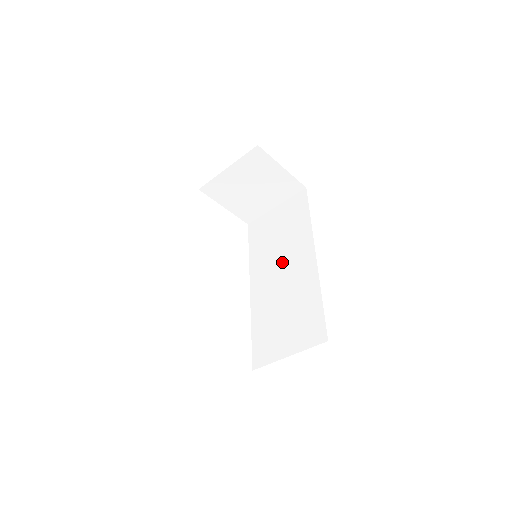
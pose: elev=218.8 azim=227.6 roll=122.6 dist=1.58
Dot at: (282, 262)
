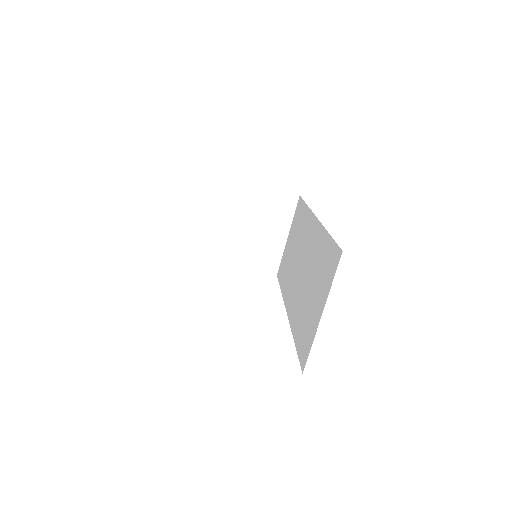
Dot at: (299, 259)
